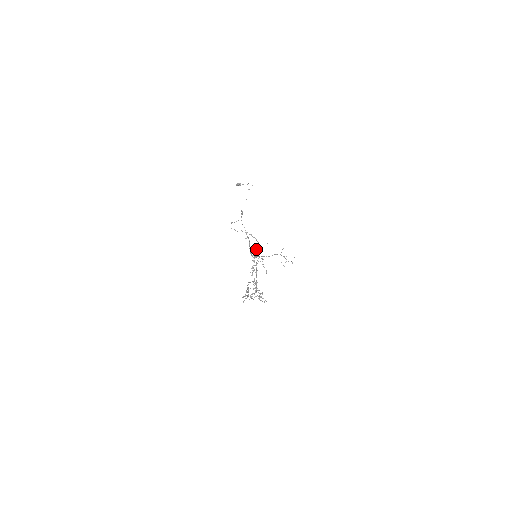
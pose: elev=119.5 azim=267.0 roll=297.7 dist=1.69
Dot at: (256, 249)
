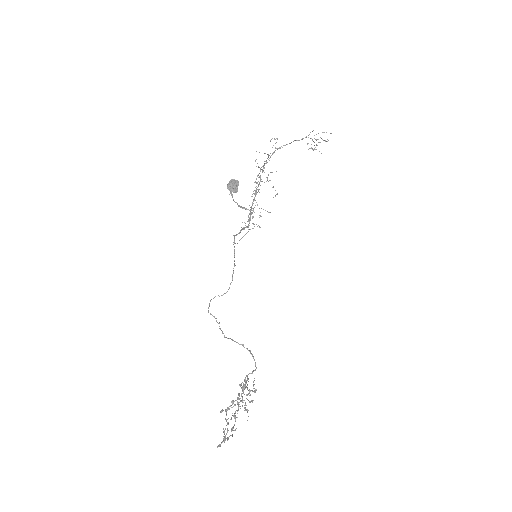
Dot at: (265, 163)
